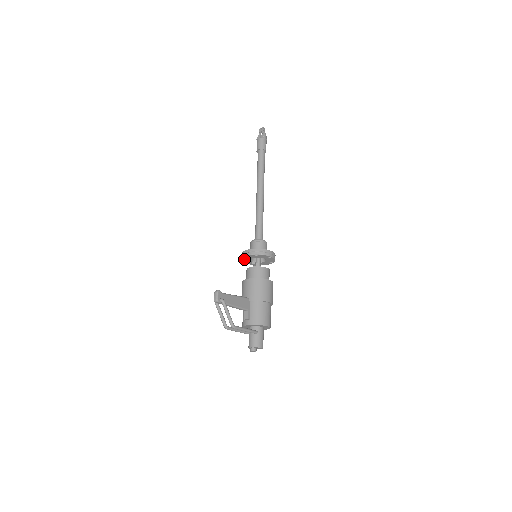
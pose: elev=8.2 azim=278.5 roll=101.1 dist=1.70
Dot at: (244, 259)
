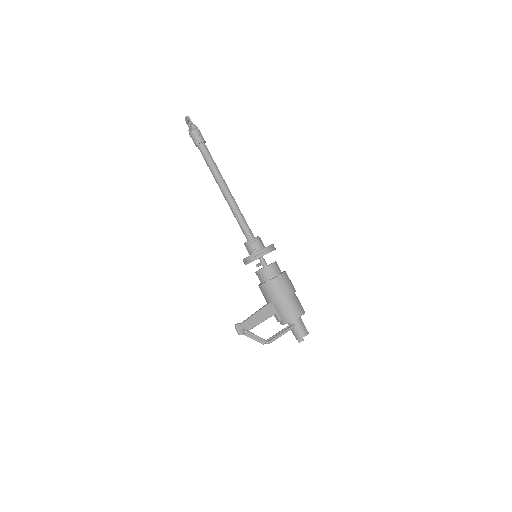
Dot at: occluded
